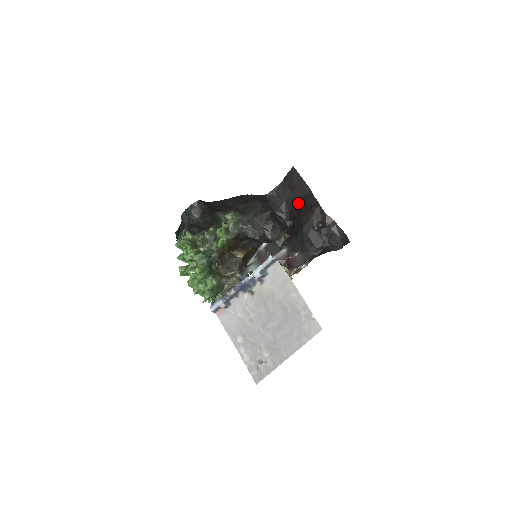
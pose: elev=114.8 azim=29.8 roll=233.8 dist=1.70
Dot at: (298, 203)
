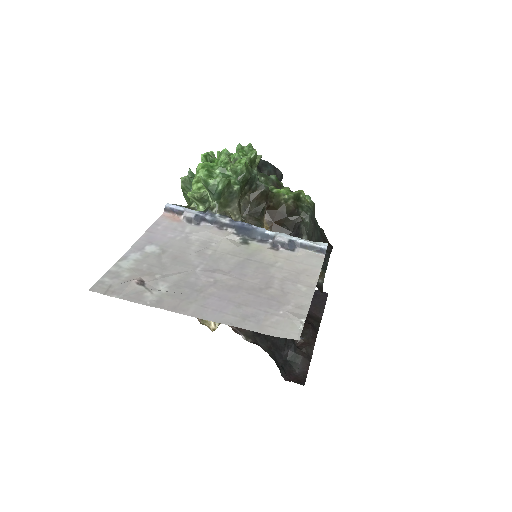
Dot at: occluded
